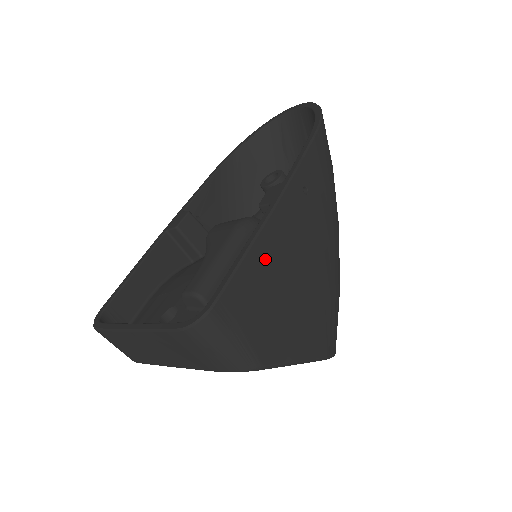
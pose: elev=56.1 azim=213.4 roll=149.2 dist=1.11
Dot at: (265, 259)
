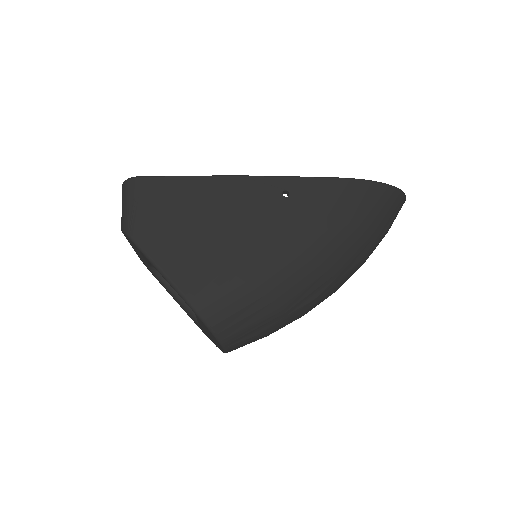
Dot at: (200, 191)
